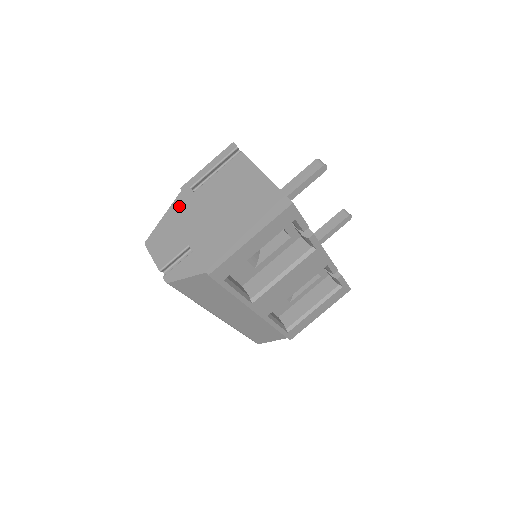
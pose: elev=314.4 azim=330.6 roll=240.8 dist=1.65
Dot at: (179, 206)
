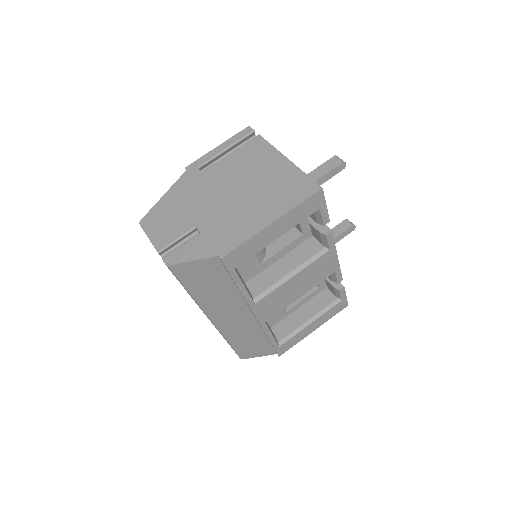
Dot at: (184, 185)
